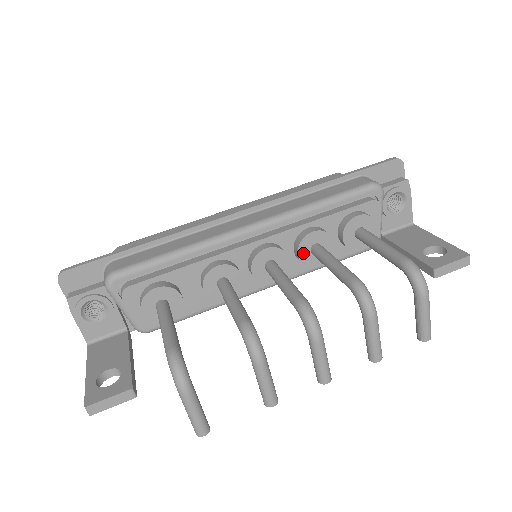
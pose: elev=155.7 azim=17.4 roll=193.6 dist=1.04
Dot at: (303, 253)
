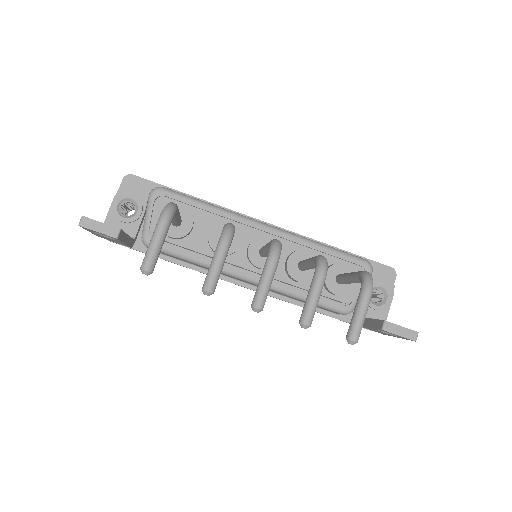
Dot at: (292, 261)
